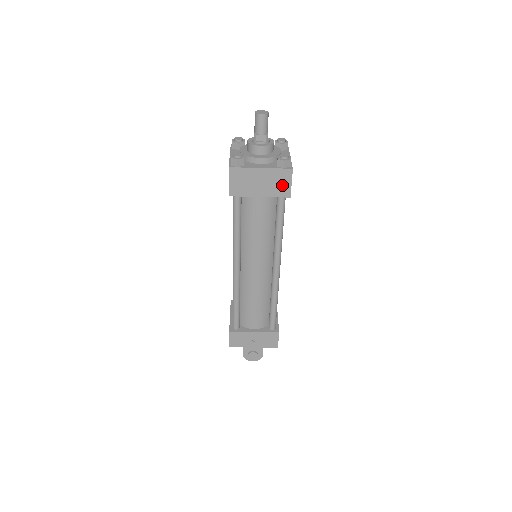
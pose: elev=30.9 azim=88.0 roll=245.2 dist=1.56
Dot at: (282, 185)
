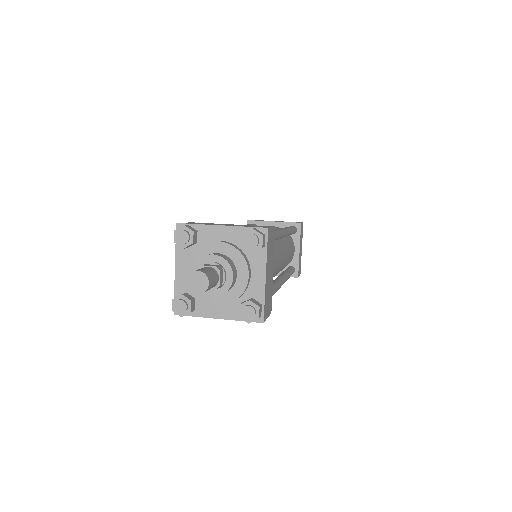
Dot at: occluded
